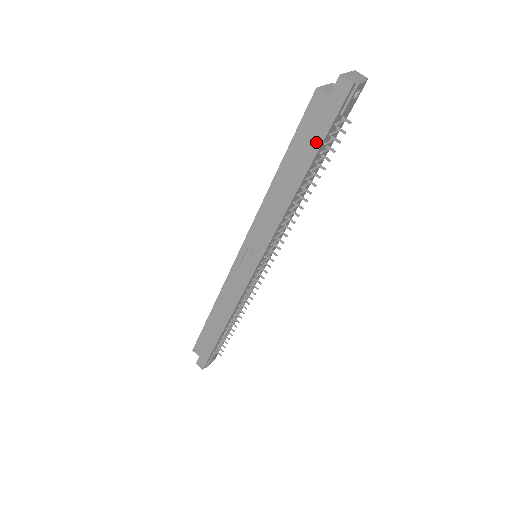
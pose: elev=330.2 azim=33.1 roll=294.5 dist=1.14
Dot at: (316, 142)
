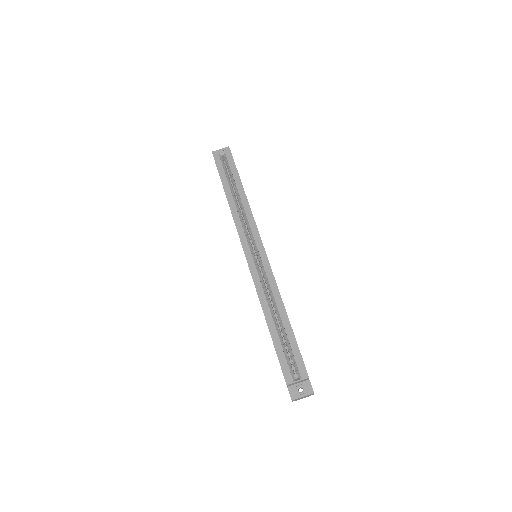
Dot at: occluded
